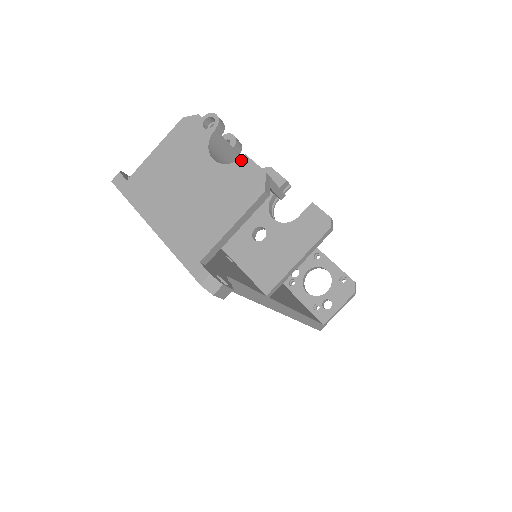
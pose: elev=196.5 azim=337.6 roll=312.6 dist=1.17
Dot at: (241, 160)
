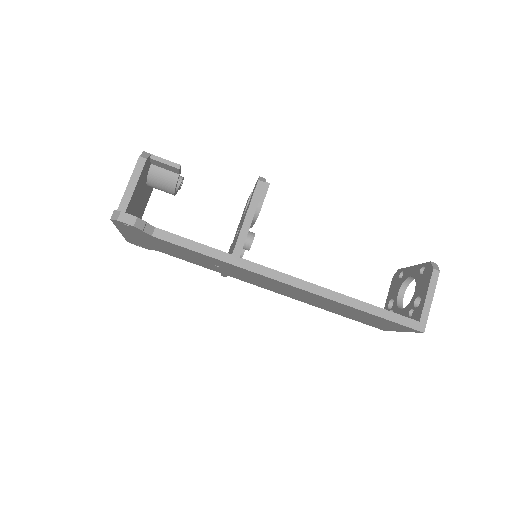
Dot at: occluded
